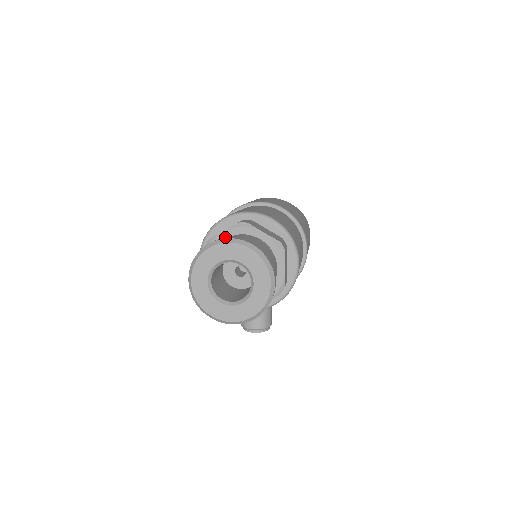
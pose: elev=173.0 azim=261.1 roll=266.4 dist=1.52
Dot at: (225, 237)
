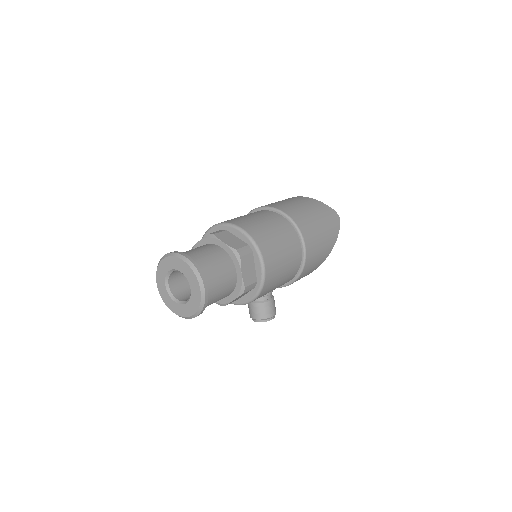
Dot at: occluded
